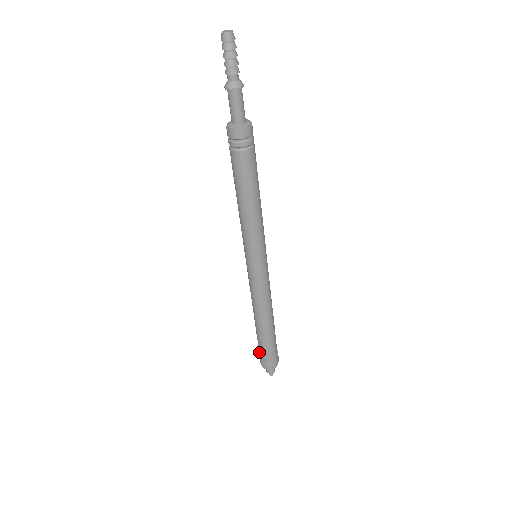
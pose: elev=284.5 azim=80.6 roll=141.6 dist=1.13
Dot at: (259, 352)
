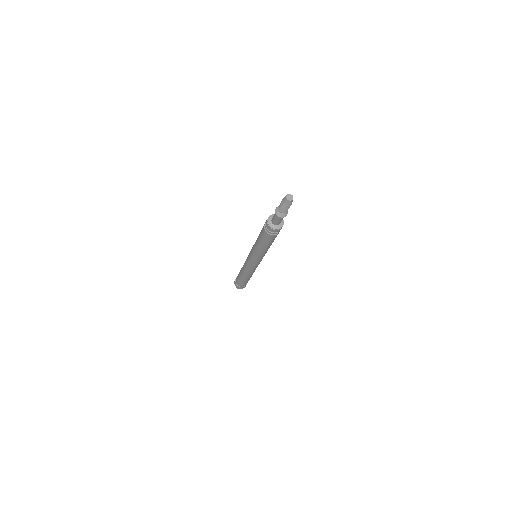
Dot at: (236, 278)
